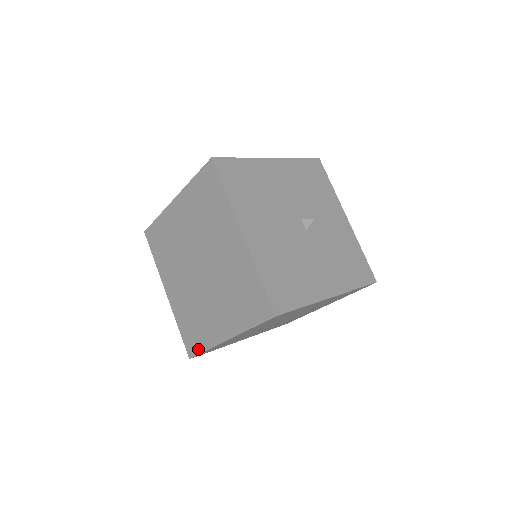
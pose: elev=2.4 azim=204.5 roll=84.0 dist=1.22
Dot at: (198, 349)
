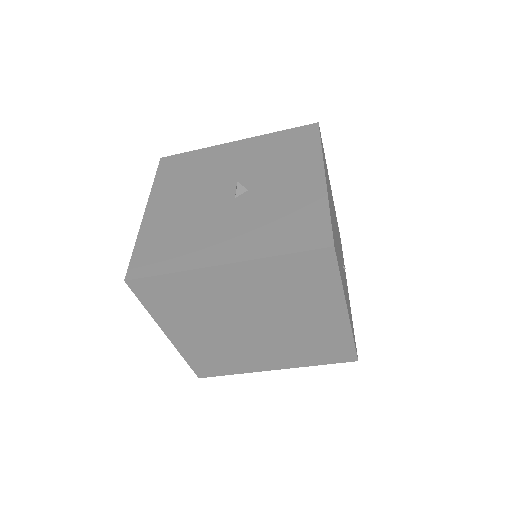
Dot at: occluded
